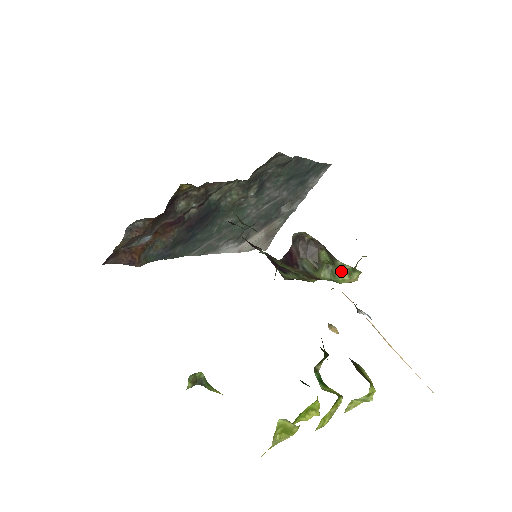
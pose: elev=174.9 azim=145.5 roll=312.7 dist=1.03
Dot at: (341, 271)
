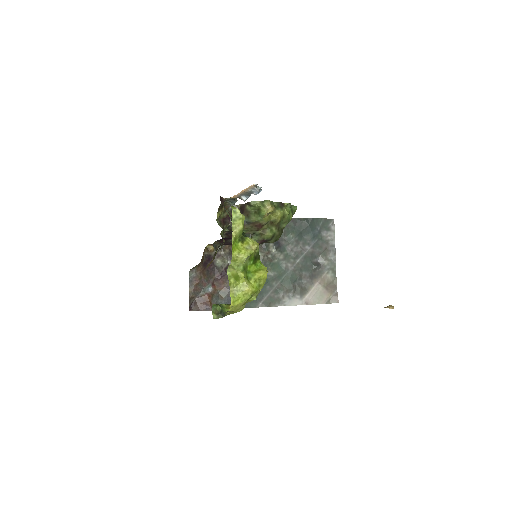
Dot at: (260, 208)
